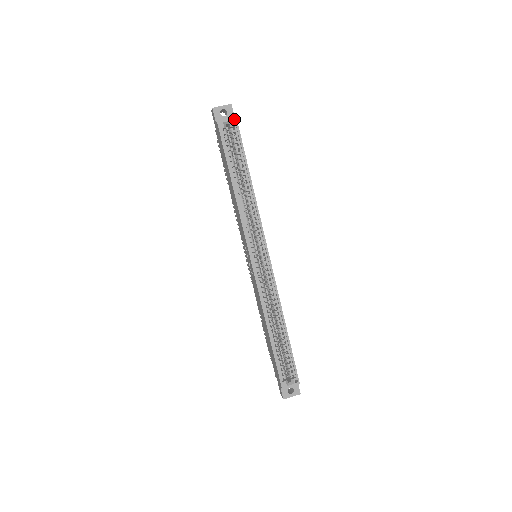
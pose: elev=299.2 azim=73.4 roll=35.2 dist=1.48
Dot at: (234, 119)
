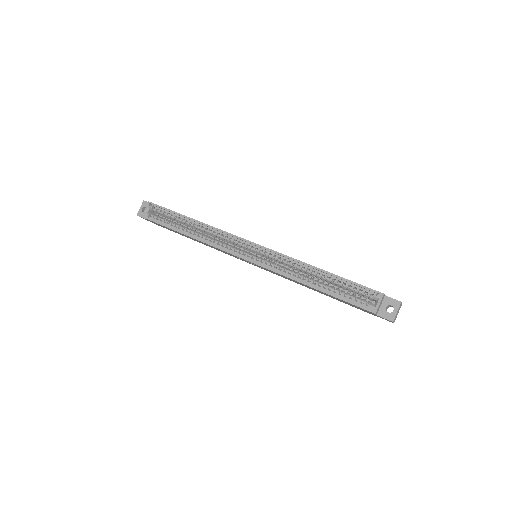
Dot at: (148, 204)
